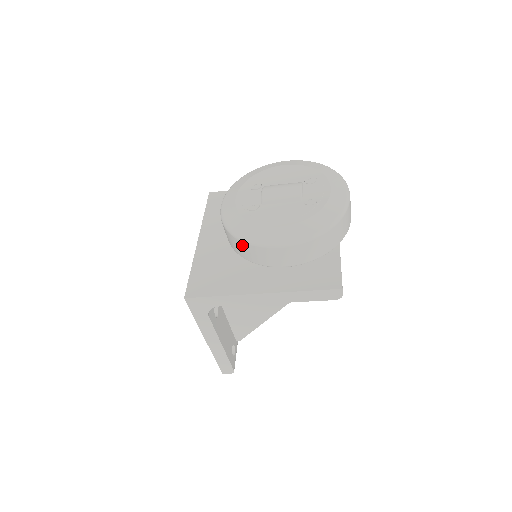
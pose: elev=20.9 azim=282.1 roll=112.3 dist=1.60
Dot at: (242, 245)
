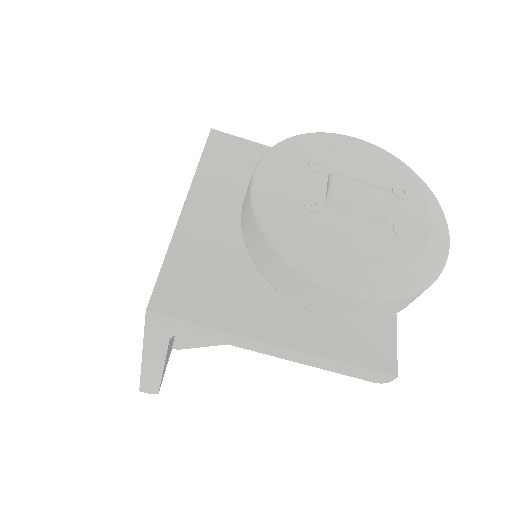
Dot at: (280, 264)
